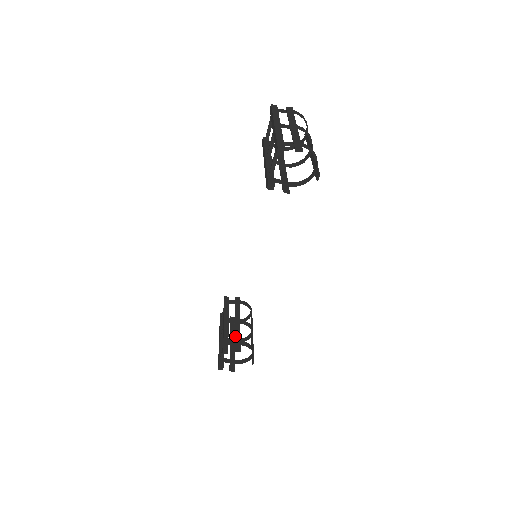
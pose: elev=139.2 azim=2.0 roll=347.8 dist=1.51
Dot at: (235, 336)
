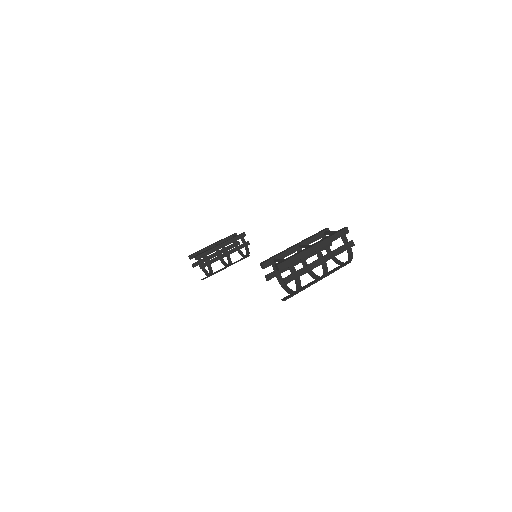
Dot at: (212, 259)
